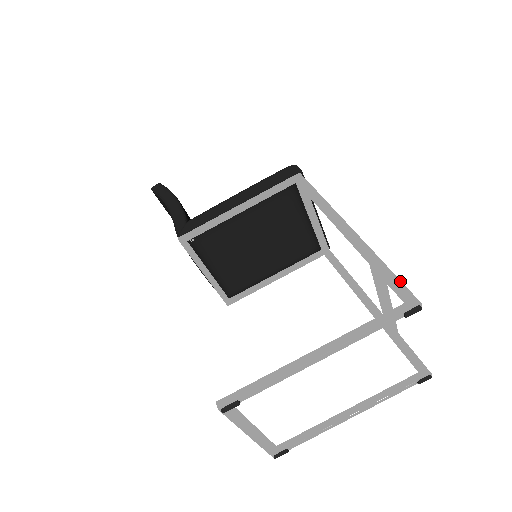
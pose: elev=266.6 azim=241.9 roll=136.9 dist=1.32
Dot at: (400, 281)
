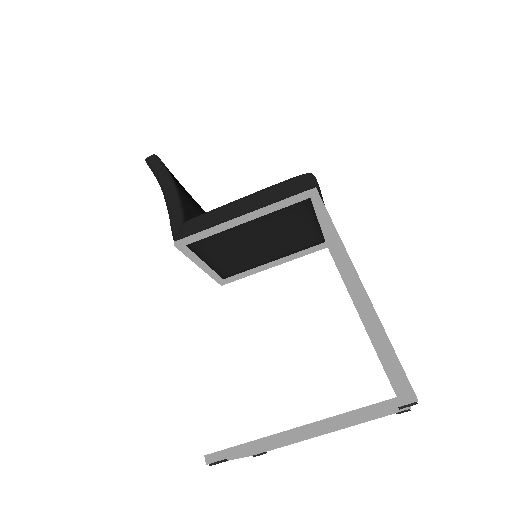
Dot at: (402, 368)
